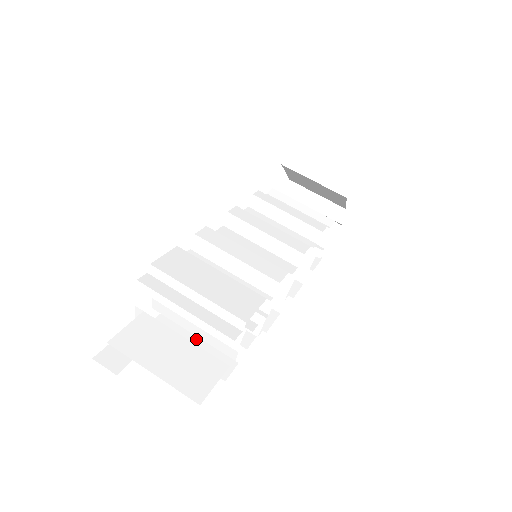
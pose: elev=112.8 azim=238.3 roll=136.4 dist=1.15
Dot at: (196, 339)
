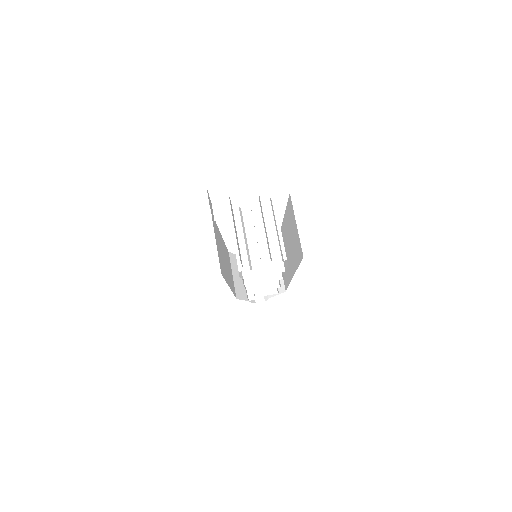
Dot at: (218, 245)
